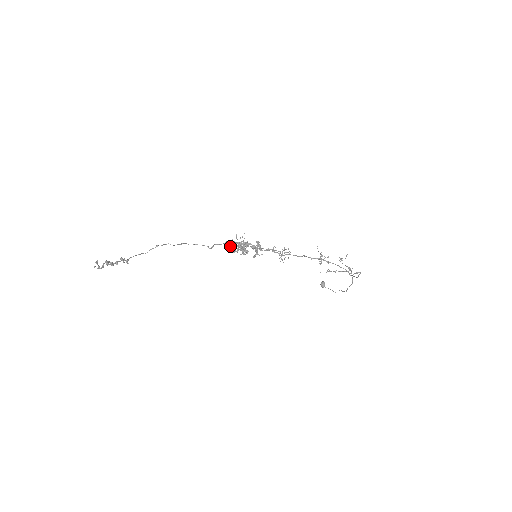
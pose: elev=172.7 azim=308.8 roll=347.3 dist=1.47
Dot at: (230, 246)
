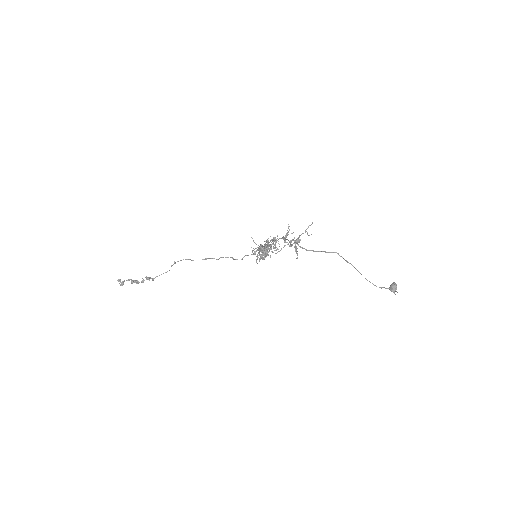
Dot at: (254, 253)
